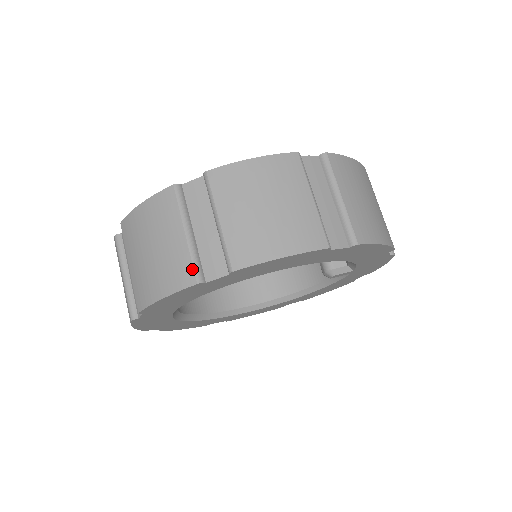
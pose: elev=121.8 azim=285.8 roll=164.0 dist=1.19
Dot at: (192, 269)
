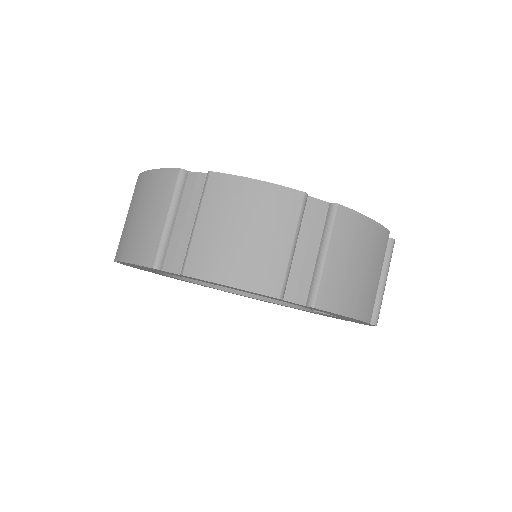
Dot at: (156, 253)
